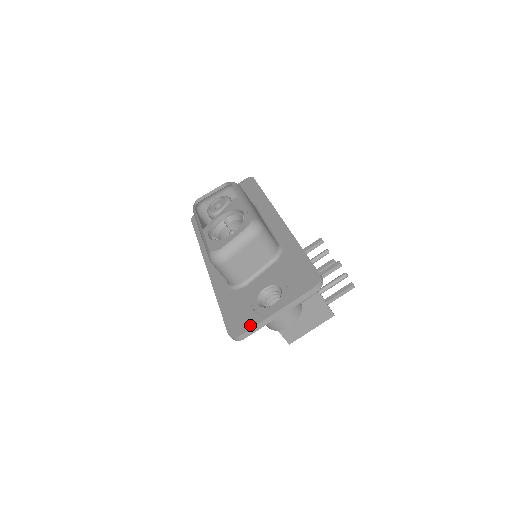
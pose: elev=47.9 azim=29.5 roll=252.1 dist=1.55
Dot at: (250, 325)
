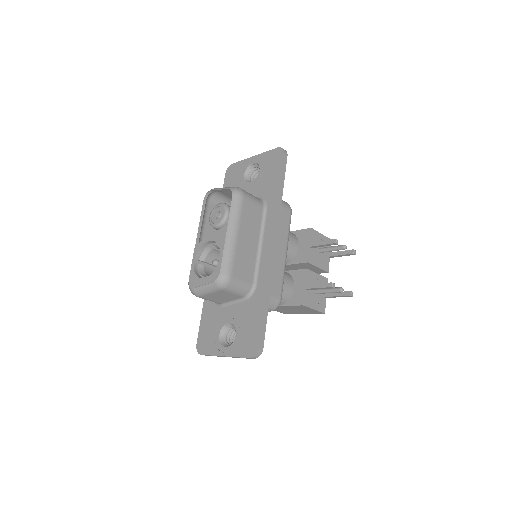
Dot at: (208, 352)
